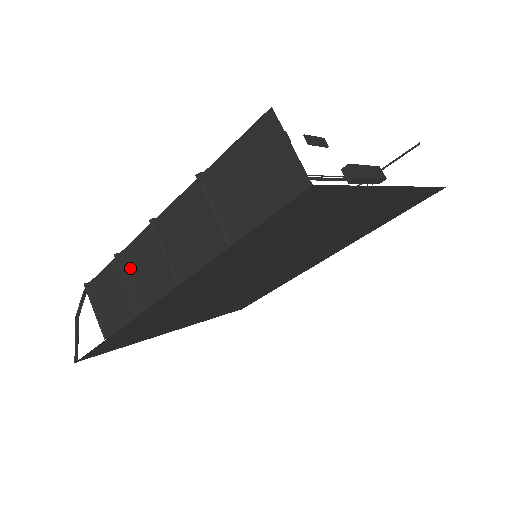
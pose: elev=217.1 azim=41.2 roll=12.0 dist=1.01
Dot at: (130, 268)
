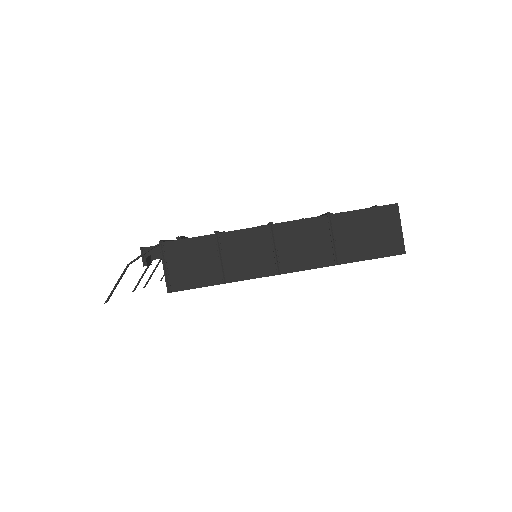
Dot at: (230, 247)
